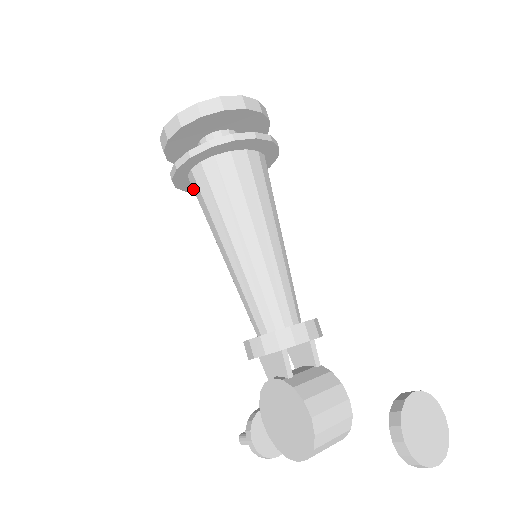
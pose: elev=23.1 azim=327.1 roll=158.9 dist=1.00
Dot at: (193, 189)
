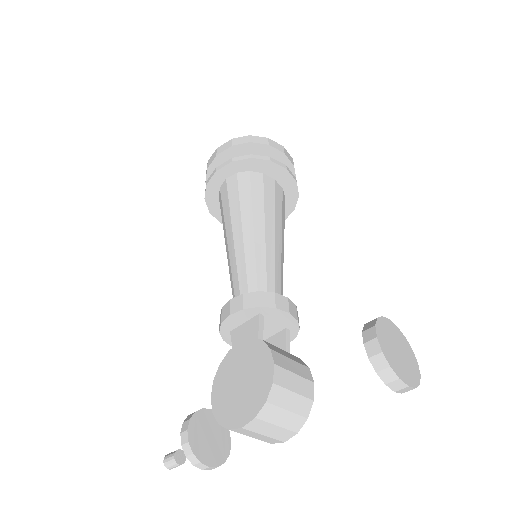
Dot at: (221, 196)
